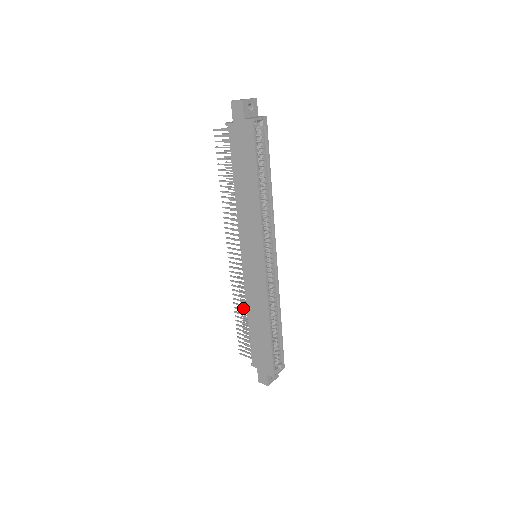
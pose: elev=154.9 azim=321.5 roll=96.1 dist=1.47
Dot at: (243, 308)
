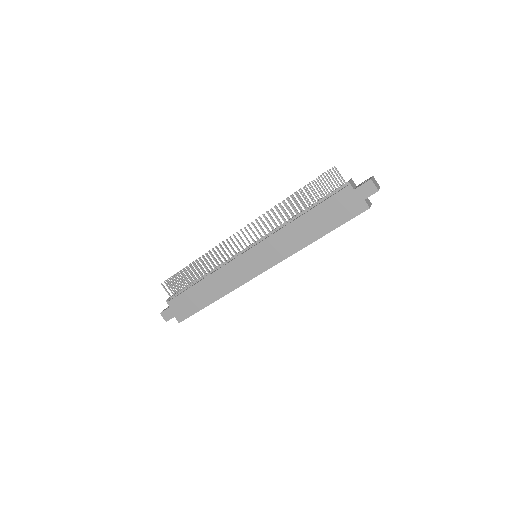
Dot at: occluded
